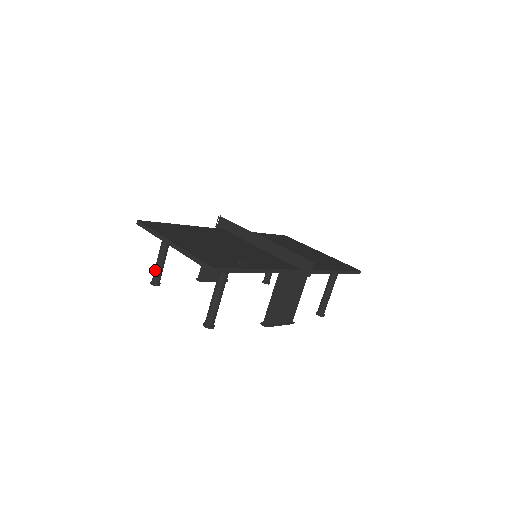
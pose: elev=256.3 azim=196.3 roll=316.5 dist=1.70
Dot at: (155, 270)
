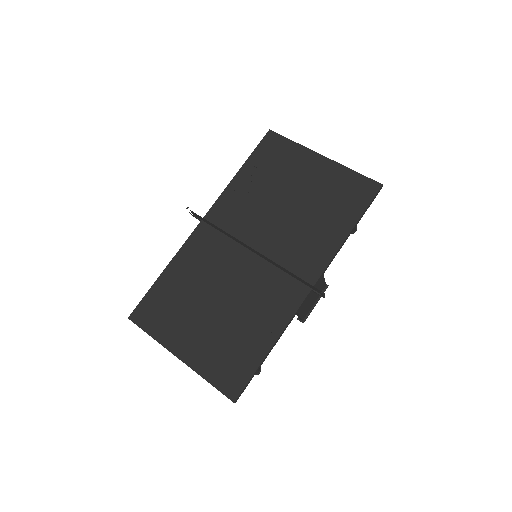
Dot at: occluded
